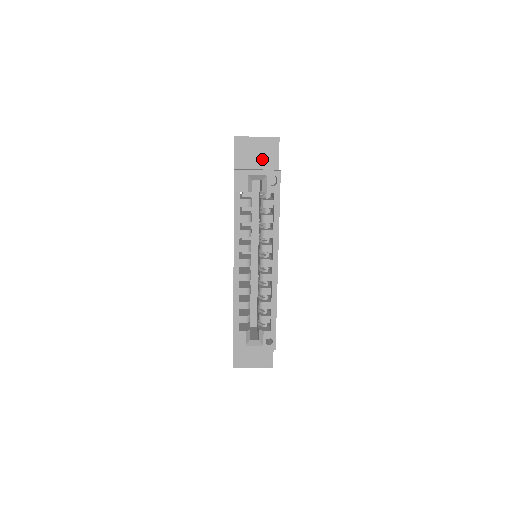
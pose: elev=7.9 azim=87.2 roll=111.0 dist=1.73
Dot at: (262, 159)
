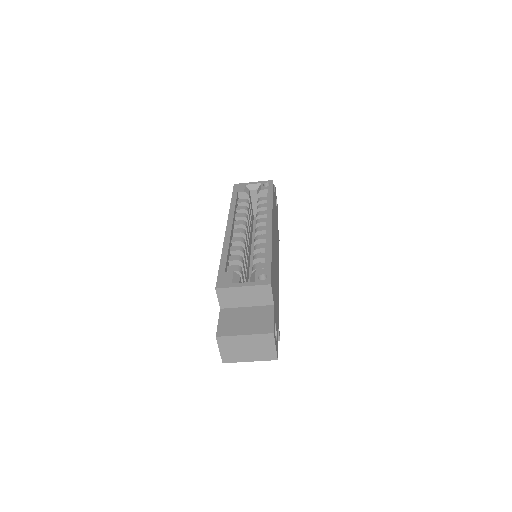
Dot at: occluded
